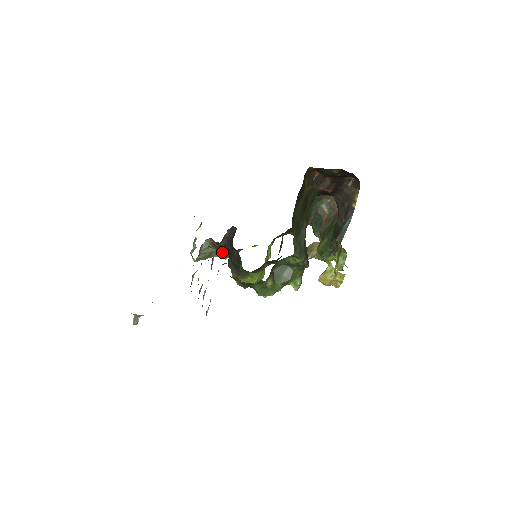
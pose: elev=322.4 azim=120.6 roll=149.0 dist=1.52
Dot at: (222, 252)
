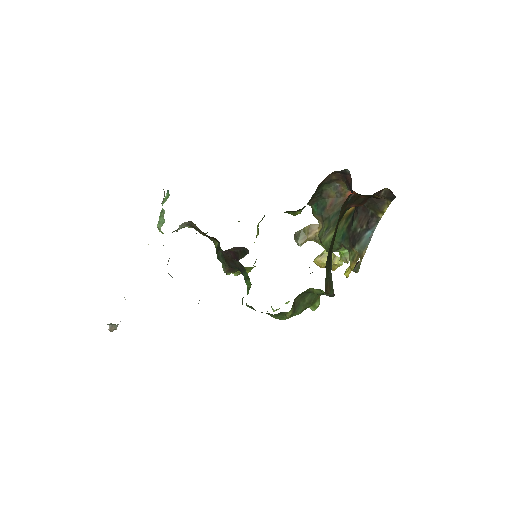
Dot at: (203, 234)
